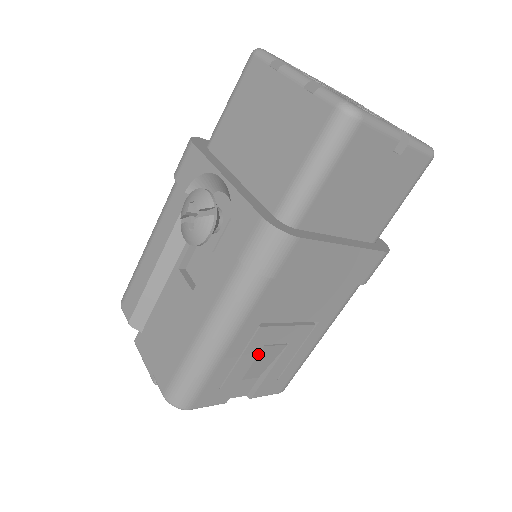
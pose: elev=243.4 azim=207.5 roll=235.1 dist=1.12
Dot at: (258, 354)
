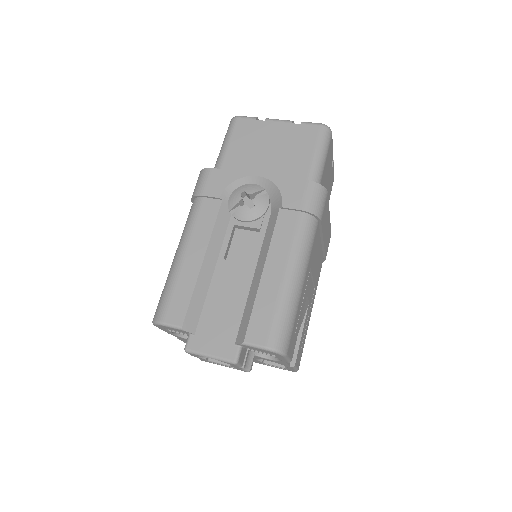
Dot at: occluded
